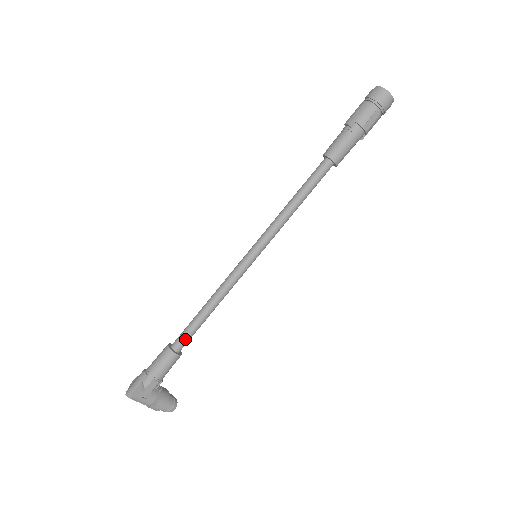
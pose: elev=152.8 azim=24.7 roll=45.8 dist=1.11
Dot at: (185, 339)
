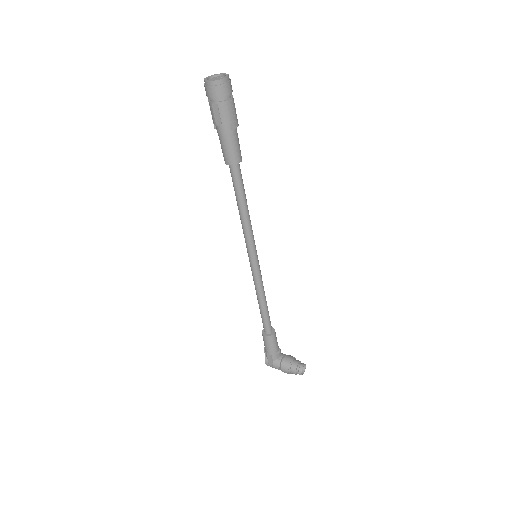
Dot at: (264, 325)
